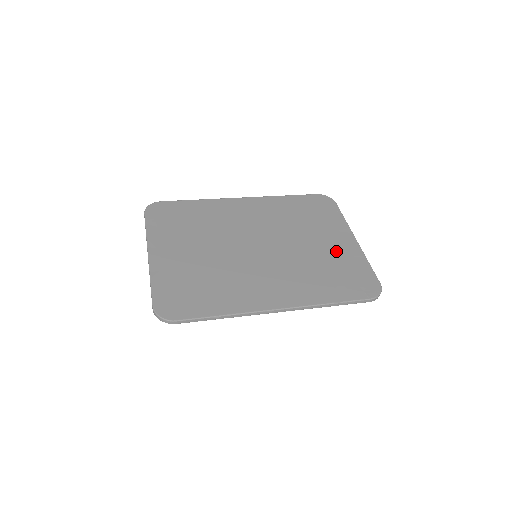
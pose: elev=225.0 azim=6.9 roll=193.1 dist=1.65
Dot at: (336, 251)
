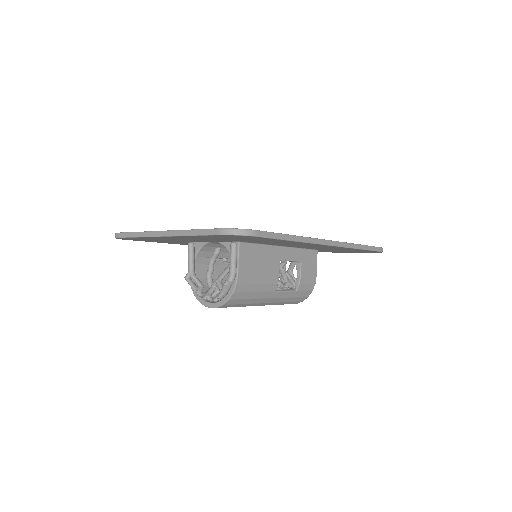
Dot at: occluded
